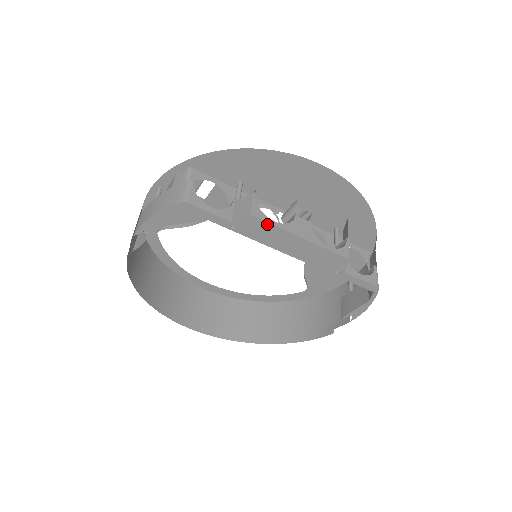
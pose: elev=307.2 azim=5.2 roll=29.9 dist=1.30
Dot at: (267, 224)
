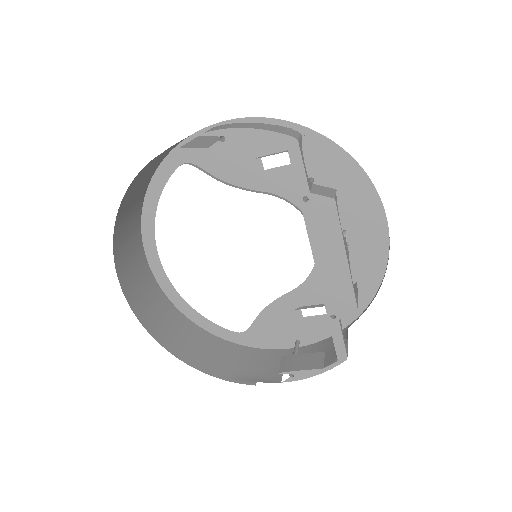
Dot at: (336, 219)
